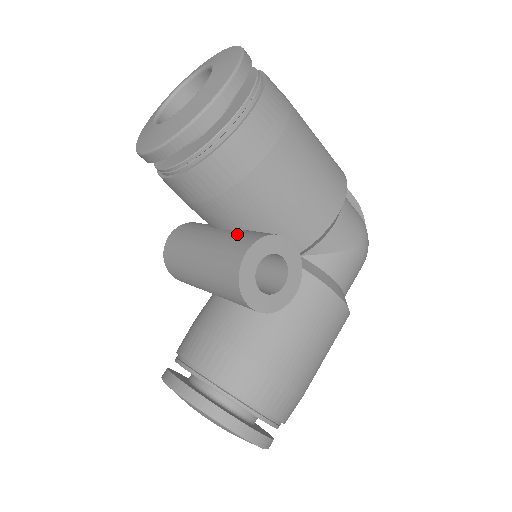
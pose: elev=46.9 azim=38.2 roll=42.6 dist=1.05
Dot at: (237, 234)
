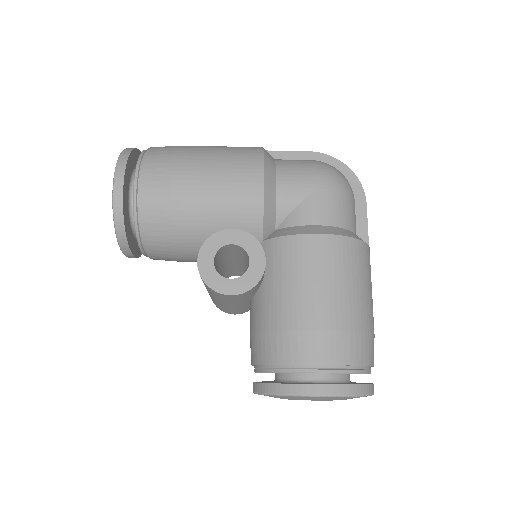
Dot at: occluded
